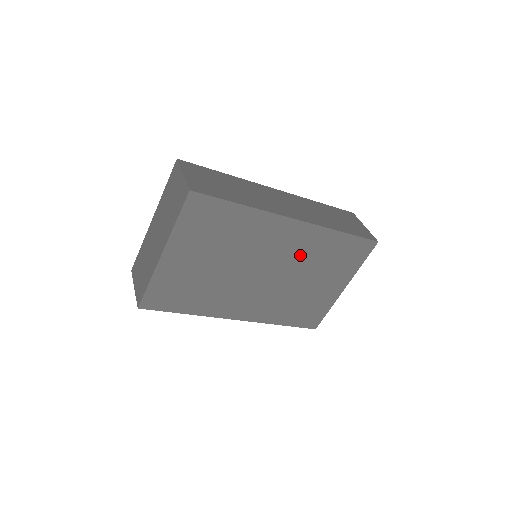
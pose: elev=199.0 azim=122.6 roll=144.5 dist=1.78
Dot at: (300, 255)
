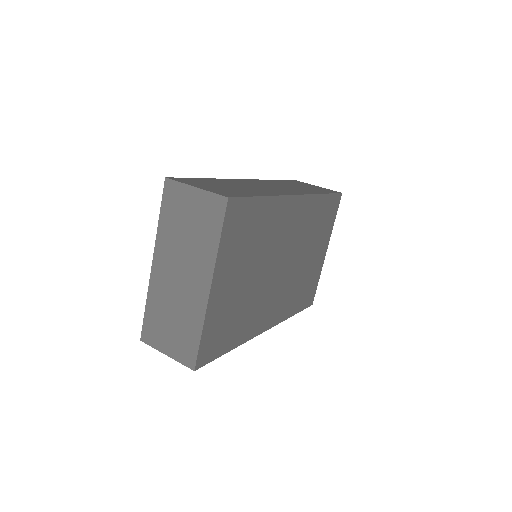
Dot at: (301, 232)
